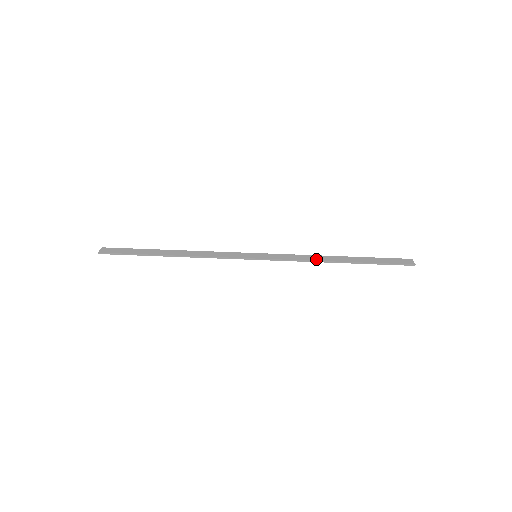
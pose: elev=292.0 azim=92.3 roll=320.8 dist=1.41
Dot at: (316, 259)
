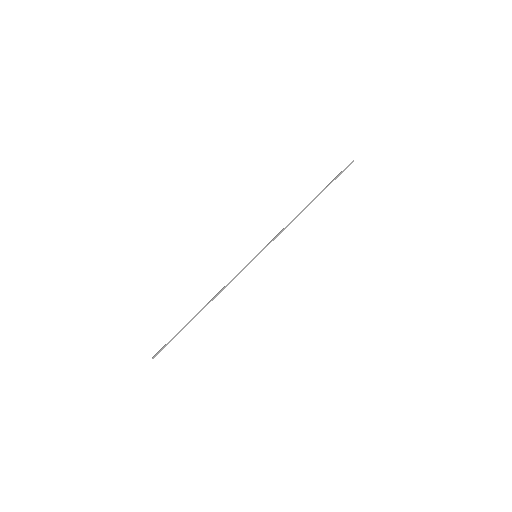
Dot at: (293, 219)
